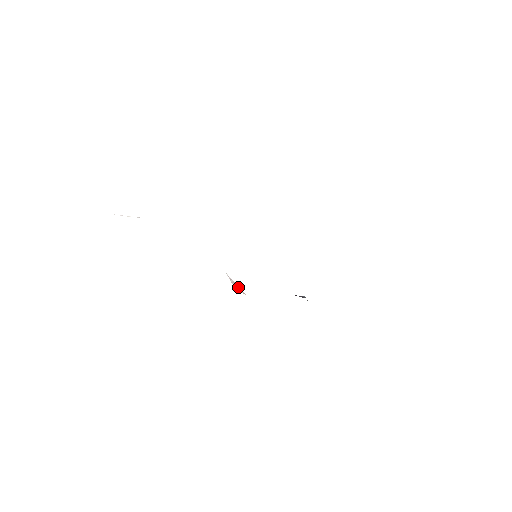
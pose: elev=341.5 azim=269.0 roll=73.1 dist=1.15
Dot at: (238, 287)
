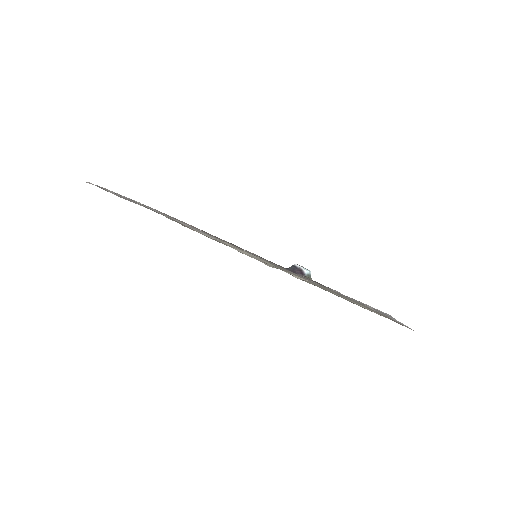
Dot at: occluded
